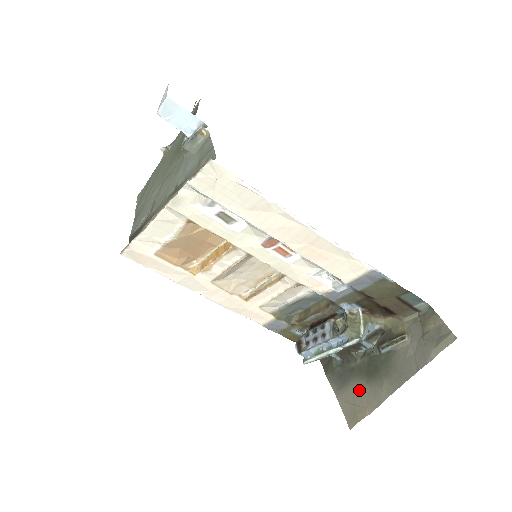
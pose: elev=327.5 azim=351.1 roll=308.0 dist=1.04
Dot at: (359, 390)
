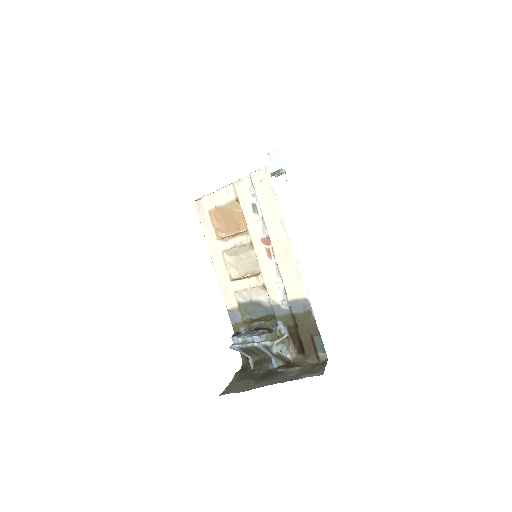
Dot at: (246, 383)
